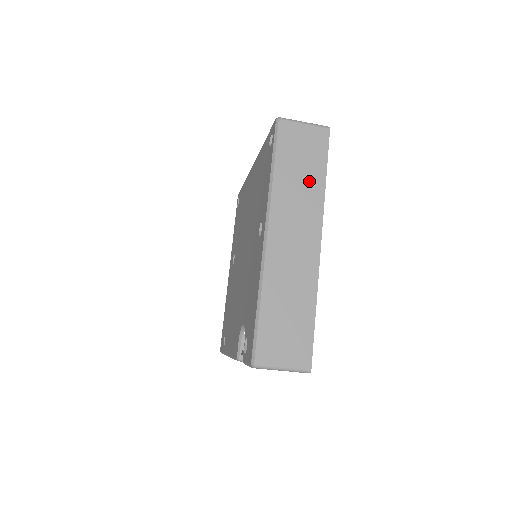
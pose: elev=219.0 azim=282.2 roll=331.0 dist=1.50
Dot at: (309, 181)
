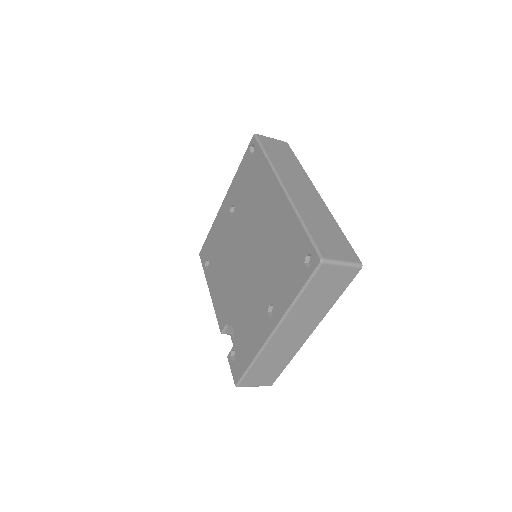
Dot at: (323, 302)
